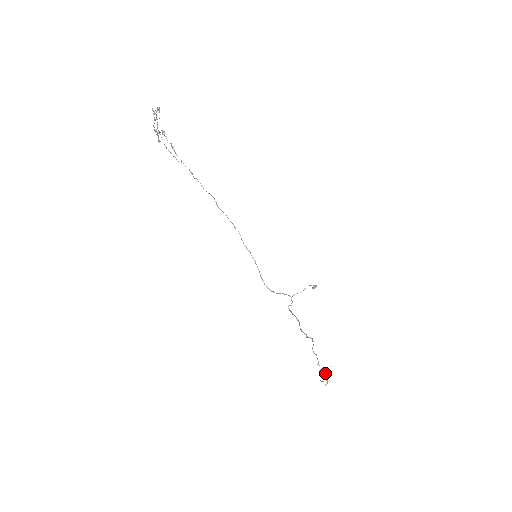
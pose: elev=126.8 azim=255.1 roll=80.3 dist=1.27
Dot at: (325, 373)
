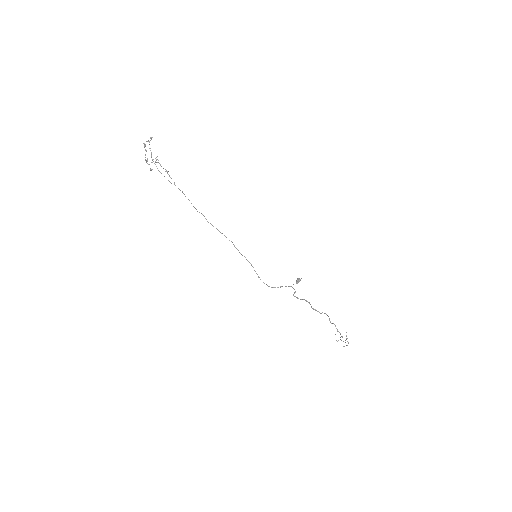
Dot at: (346, 338)
